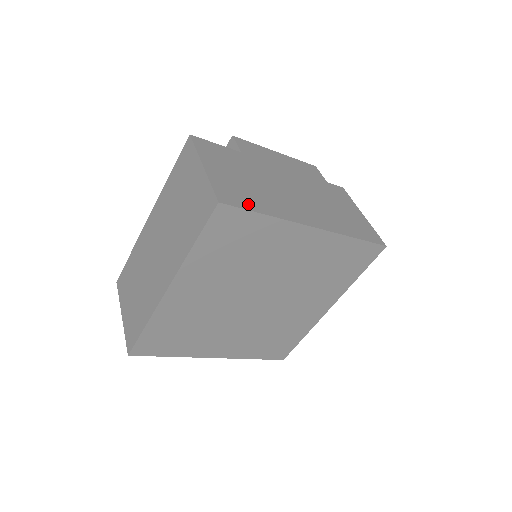
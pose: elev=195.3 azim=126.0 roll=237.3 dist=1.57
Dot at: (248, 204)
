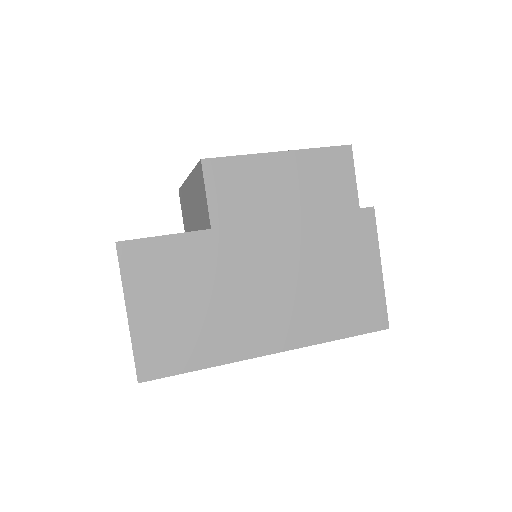
Dot at: (180, 362)
